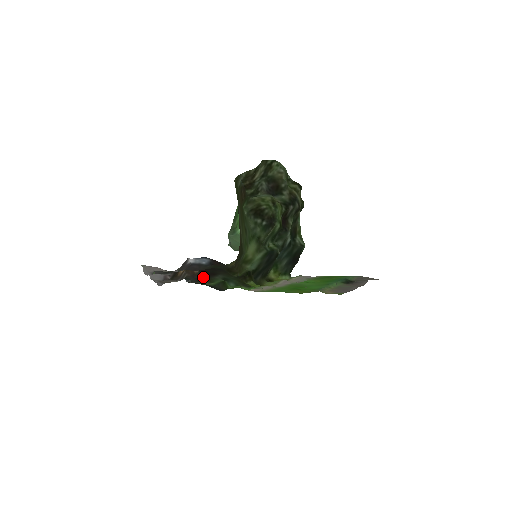
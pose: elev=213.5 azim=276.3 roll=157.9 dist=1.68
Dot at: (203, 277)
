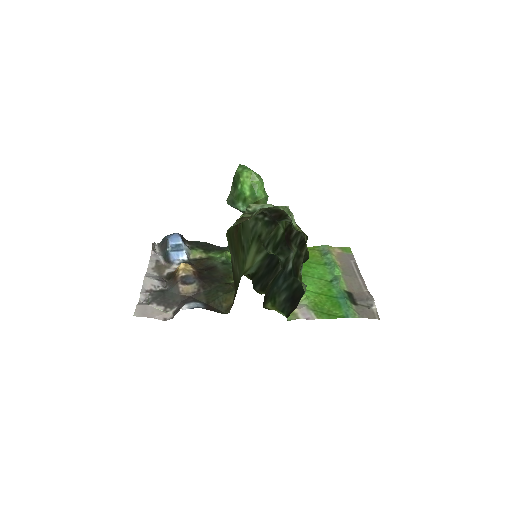
Dot at: (201, 265)
